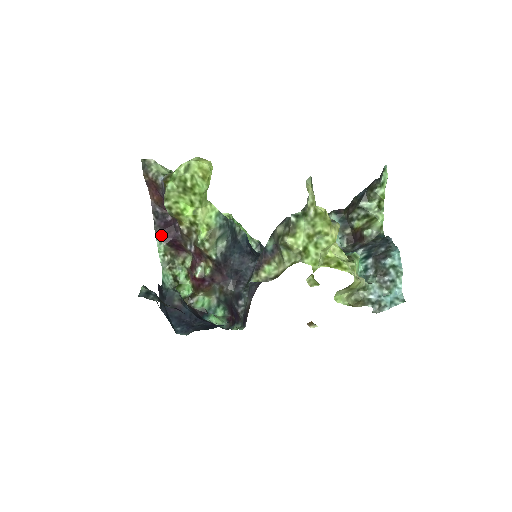
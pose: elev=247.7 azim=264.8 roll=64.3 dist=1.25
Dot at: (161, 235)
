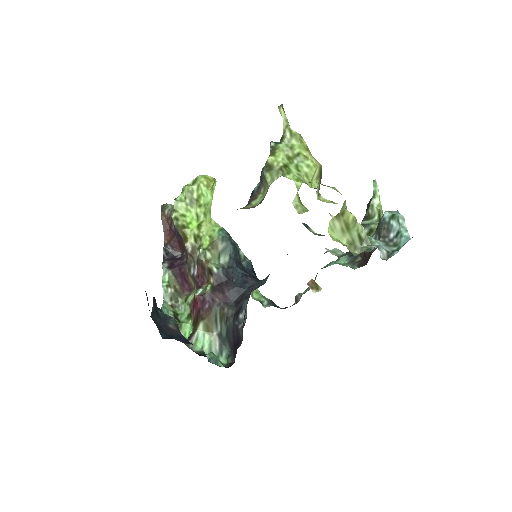
Dot at: (168, 265)
